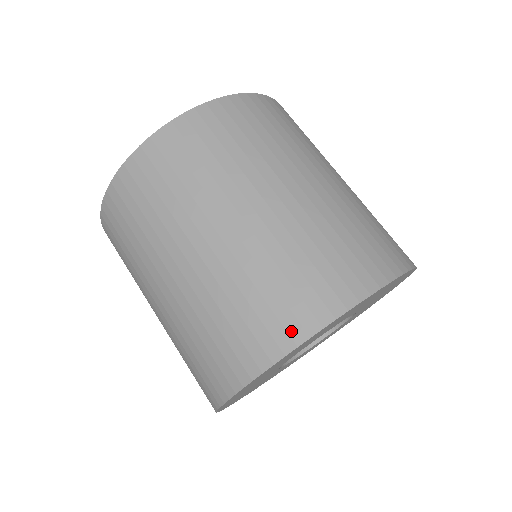
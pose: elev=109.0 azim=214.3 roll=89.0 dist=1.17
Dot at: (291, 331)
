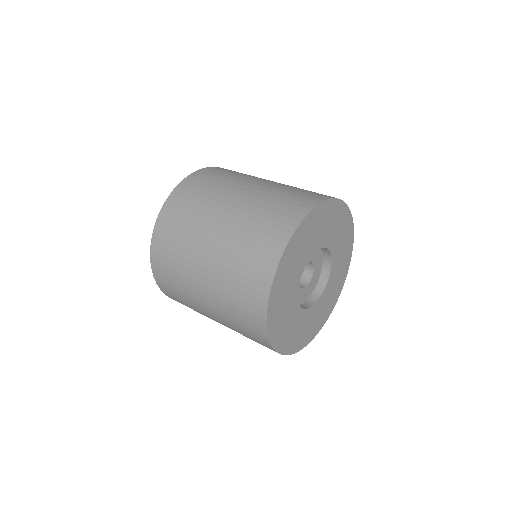
Dot at: (330, 196)
